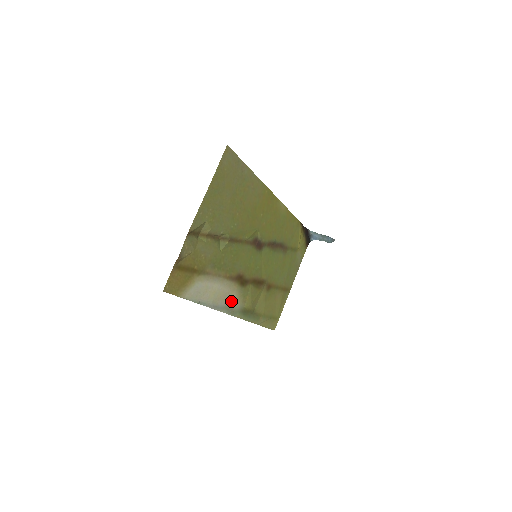
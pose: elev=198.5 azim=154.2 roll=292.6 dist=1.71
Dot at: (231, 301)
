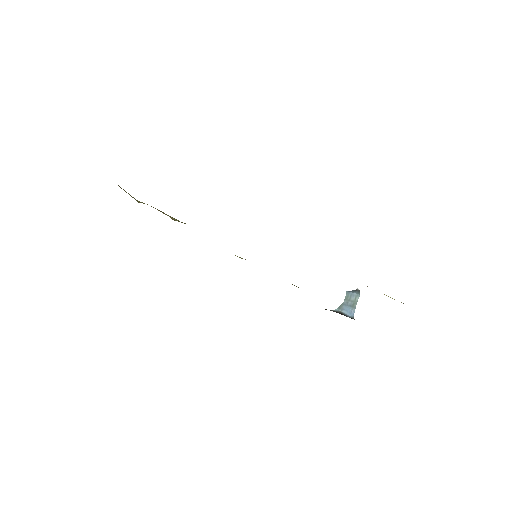
Dot at: occluded
